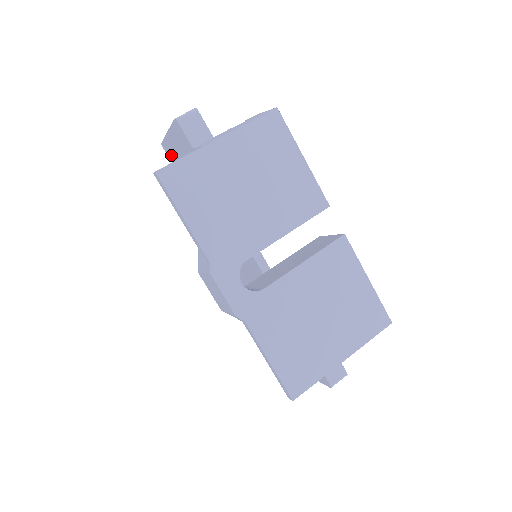
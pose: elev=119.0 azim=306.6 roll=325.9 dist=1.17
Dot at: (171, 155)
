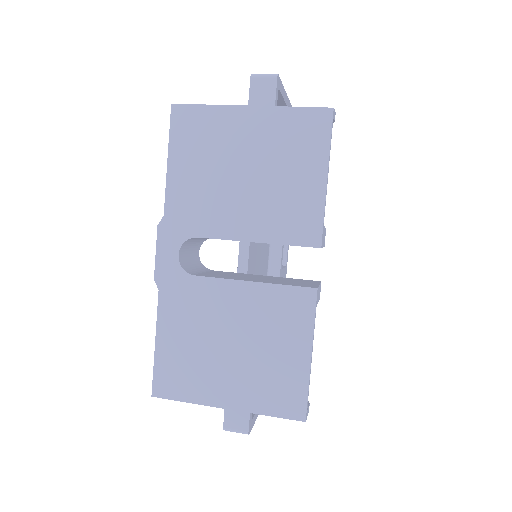
Dot at: occluded
